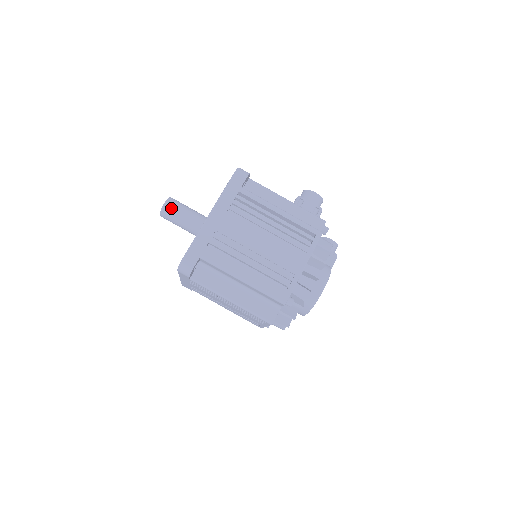
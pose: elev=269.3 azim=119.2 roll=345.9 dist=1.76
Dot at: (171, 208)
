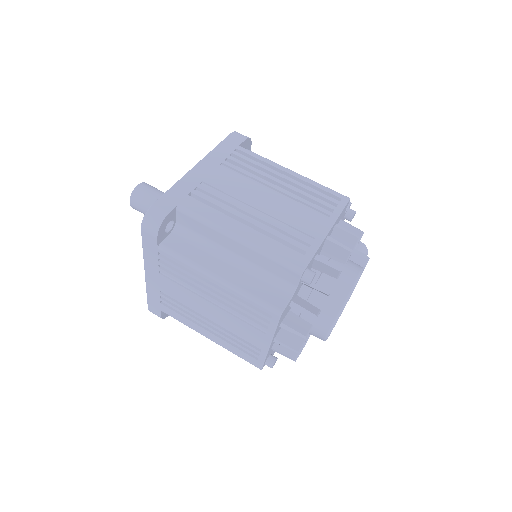
Dot at: (146, 190)
